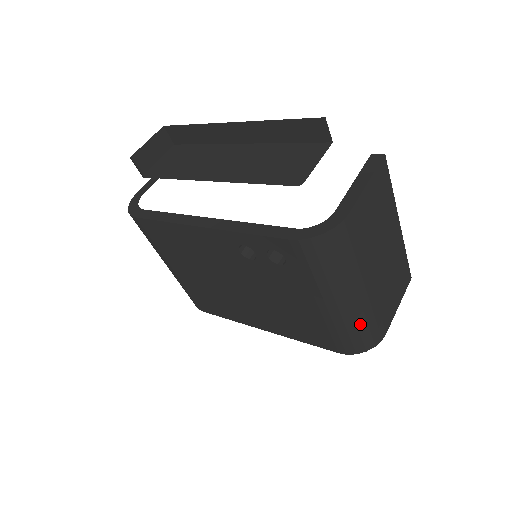
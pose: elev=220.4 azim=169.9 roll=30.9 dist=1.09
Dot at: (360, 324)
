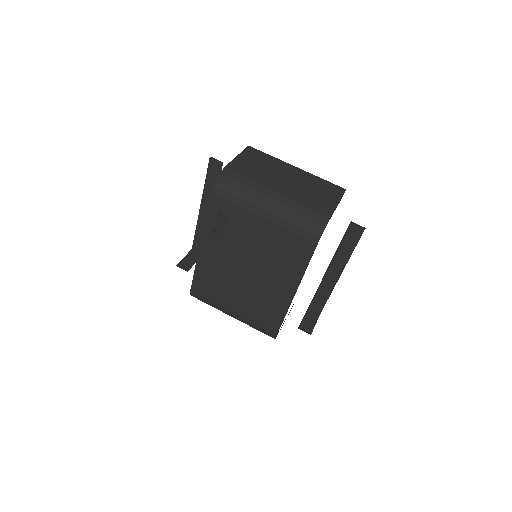
Dot at: (296, 214)
